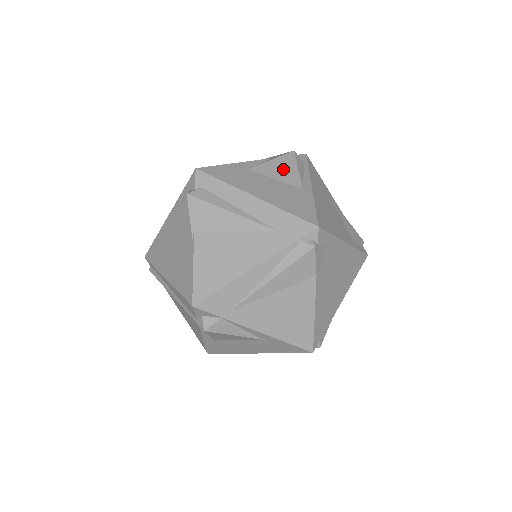
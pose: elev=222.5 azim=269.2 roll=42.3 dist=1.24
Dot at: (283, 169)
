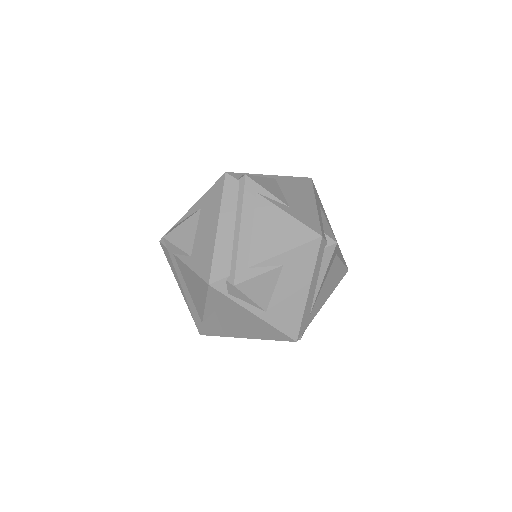
Dot at: occluded
